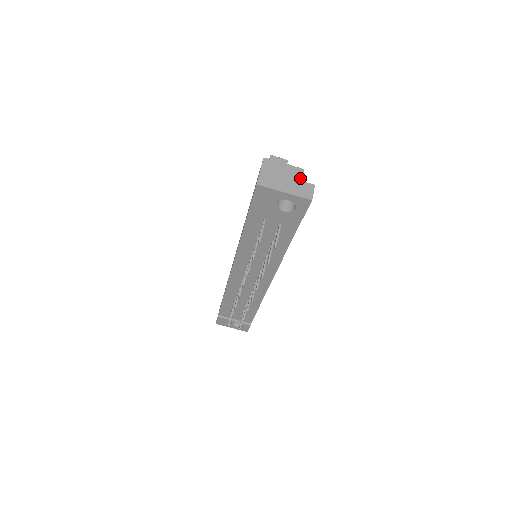
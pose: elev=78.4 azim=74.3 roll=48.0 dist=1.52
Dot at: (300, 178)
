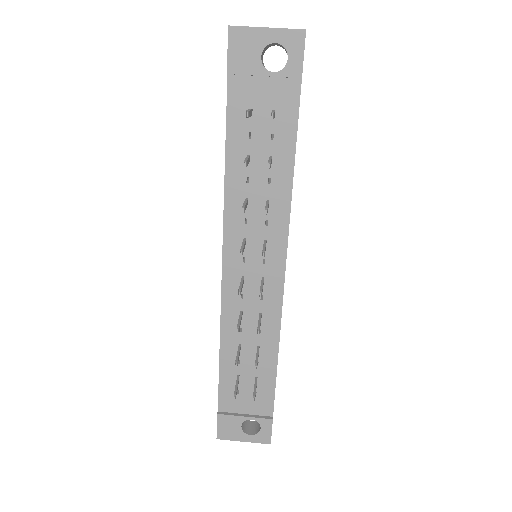
Dot at: occluded
